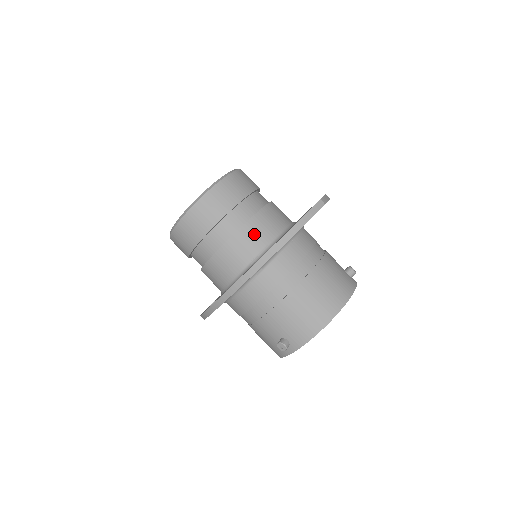
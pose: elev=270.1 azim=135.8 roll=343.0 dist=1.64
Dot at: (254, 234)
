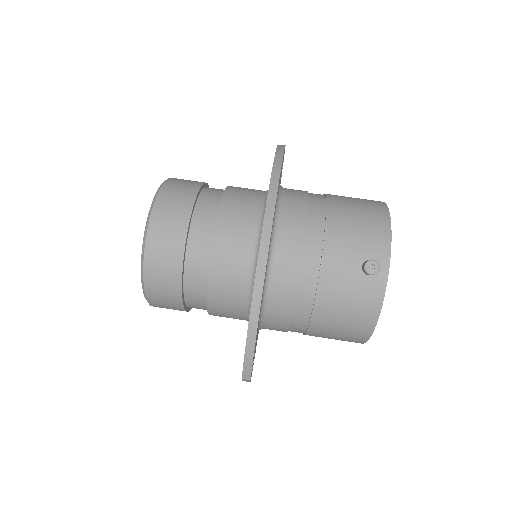
Dot at: (242, 192)
